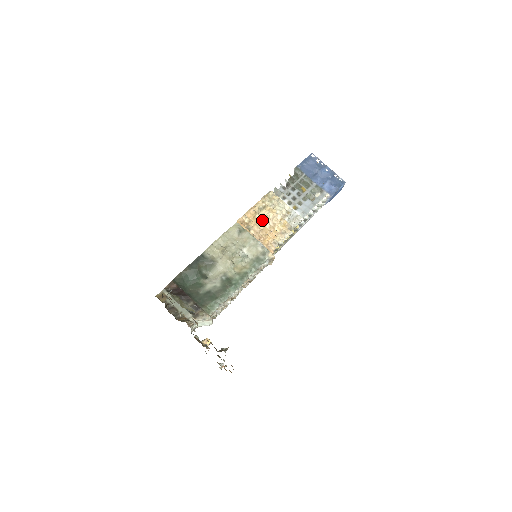
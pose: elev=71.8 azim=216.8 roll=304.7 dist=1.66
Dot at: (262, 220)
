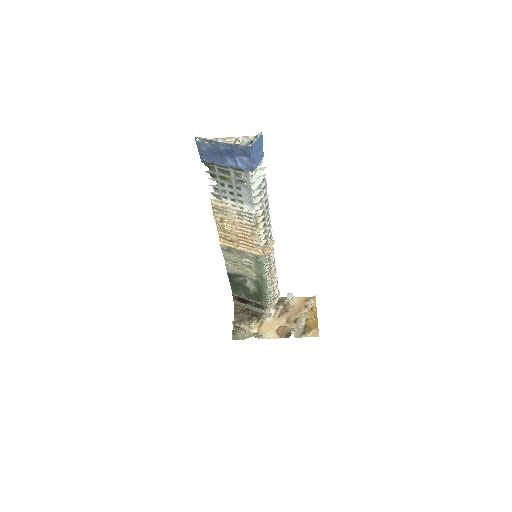
Dot at: (231, 232)
